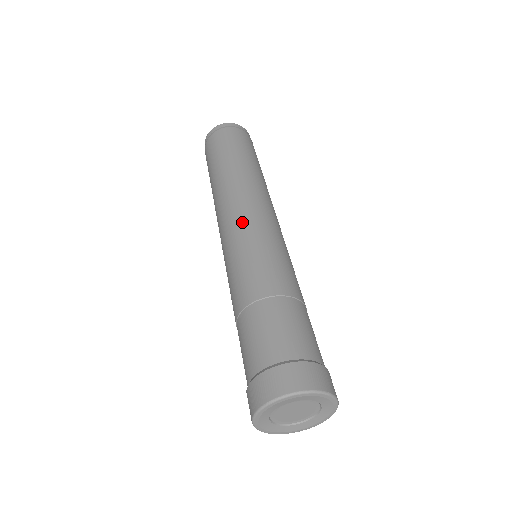
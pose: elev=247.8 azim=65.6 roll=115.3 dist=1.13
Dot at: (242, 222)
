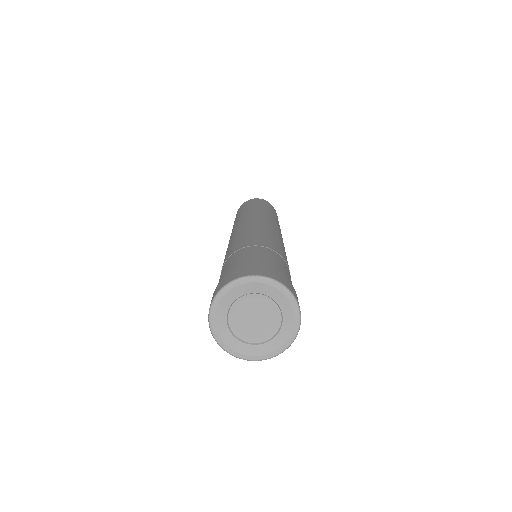
Dot at: (258, 223)
